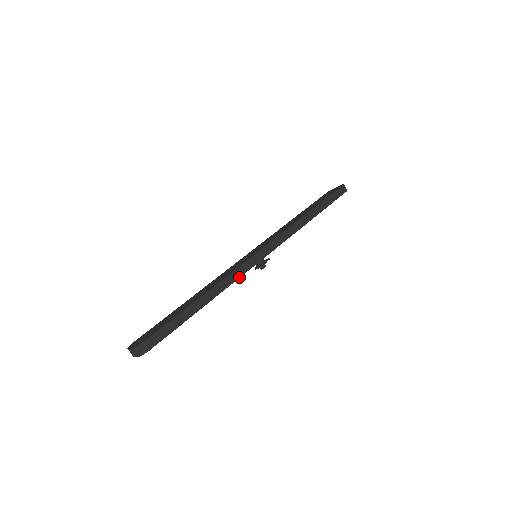
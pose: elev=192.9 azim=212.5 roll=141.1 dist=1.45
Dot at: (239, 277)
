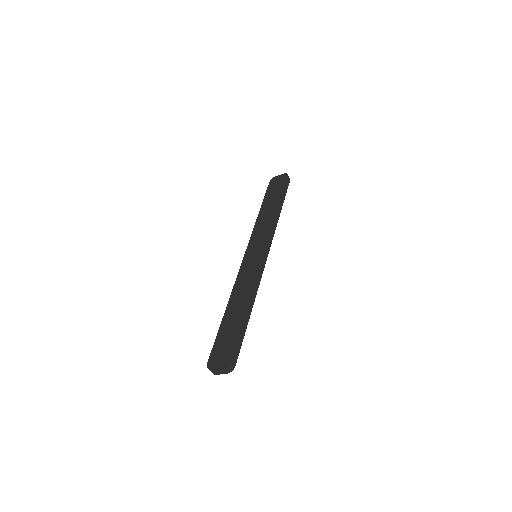
Dot at: (260, 280)
